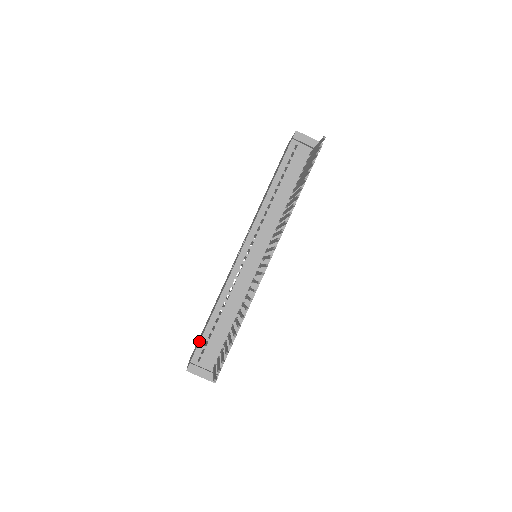
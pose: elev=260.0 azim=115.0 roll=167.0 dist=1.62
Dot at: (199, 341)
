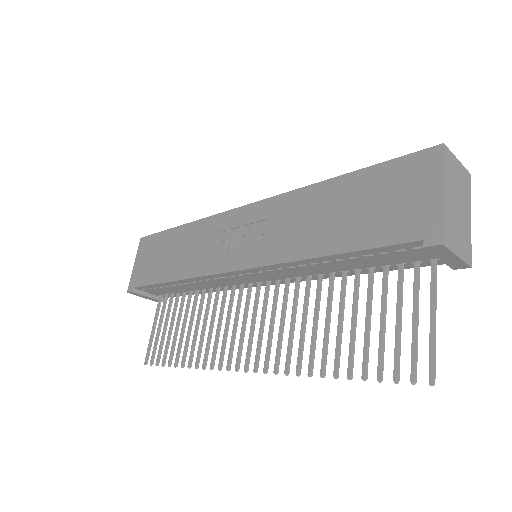
Dot at: (147, 285)
